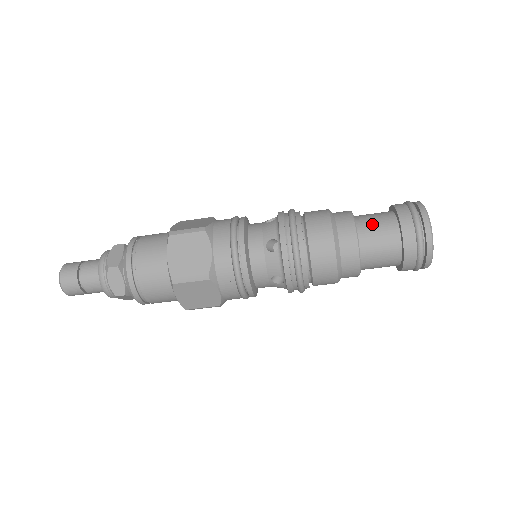
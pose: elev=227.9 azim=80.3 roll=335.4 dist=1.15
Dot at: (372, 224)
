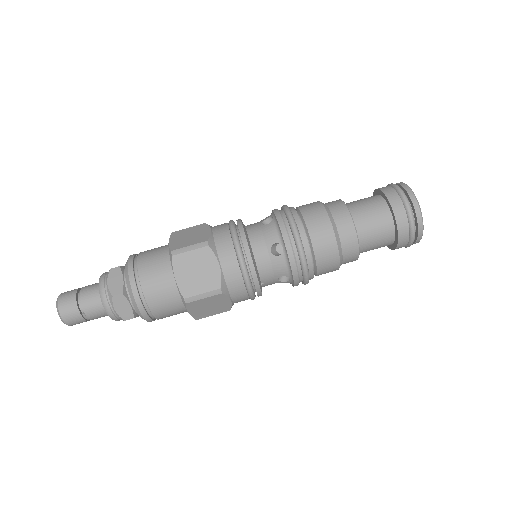
Dot at: occluded
